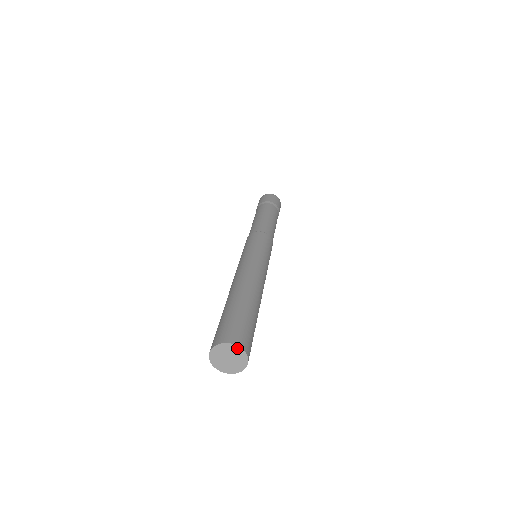
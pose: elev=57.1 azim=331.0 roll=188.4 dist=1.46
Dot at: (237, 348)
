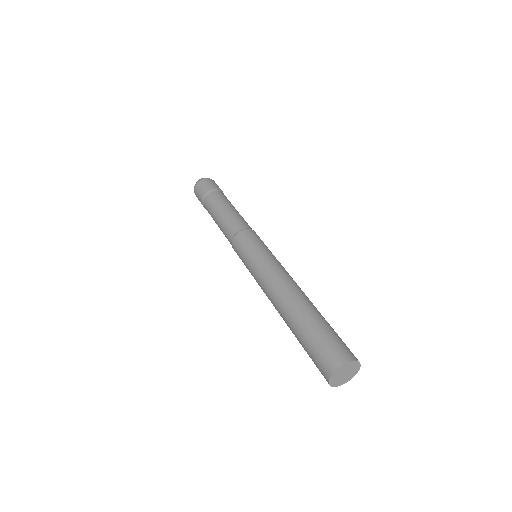
Dot at: (351, 363)
